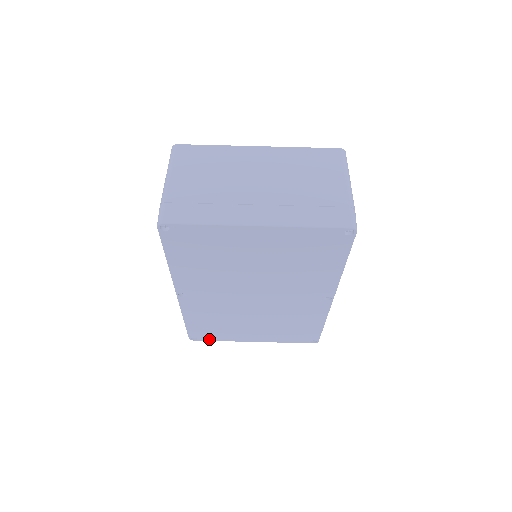
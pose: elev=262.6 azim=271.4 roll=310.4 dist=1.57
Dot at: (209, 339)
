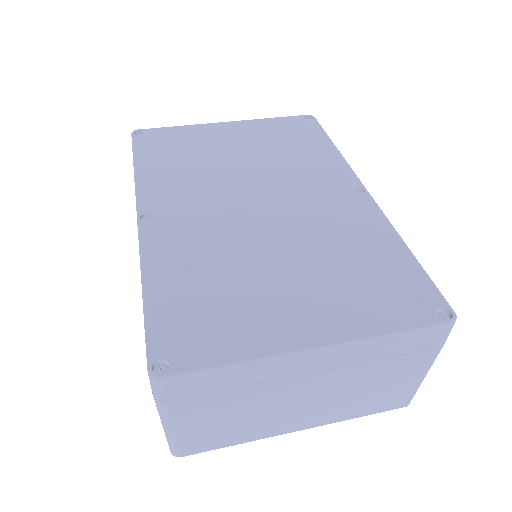
Dot at: (201, 360)
